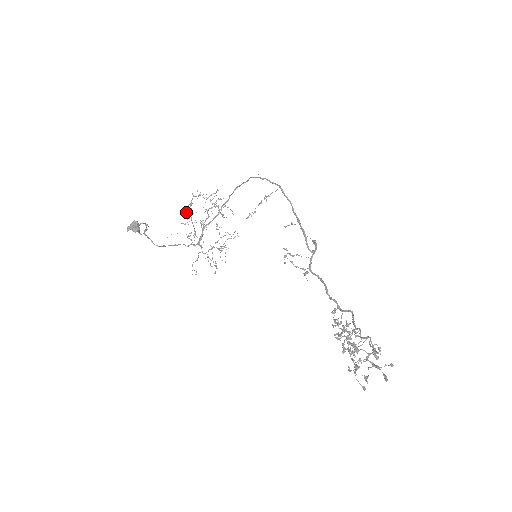
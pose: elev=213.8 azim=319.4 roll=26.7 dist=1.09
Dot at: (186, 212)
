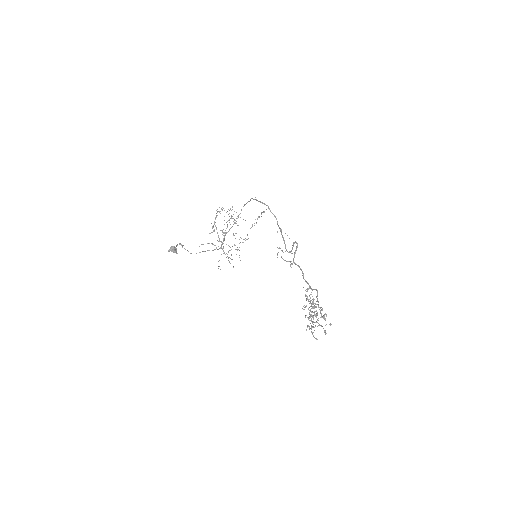
Dot at: occluded
